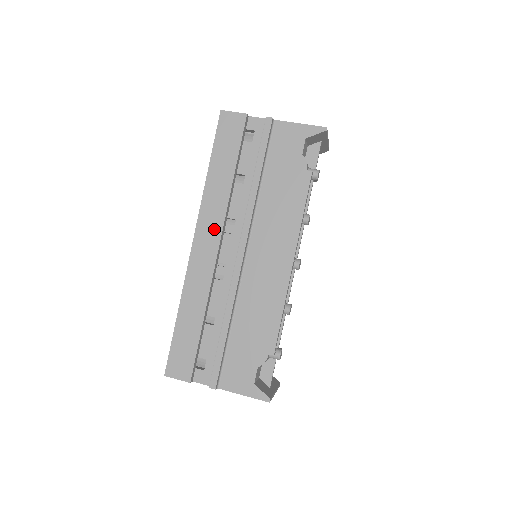
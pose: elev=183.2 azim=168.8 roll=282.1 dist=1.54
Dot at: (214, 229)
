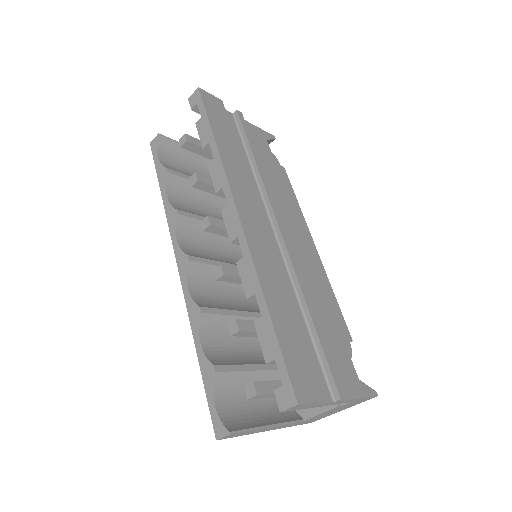
Dot at: (251, 203)
